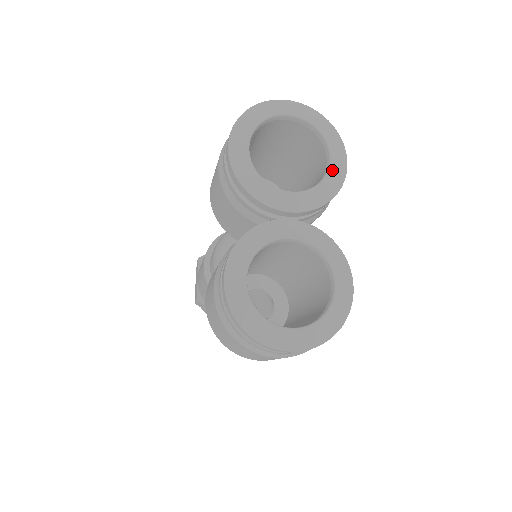
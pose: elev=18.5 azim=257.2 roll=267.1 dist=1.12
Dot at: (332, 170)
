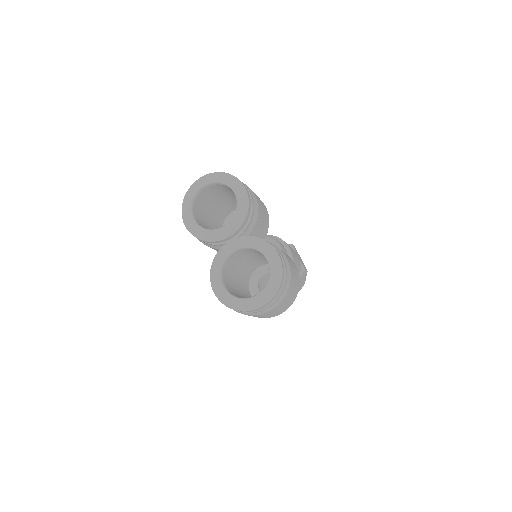
Dot at: (239, 200)
